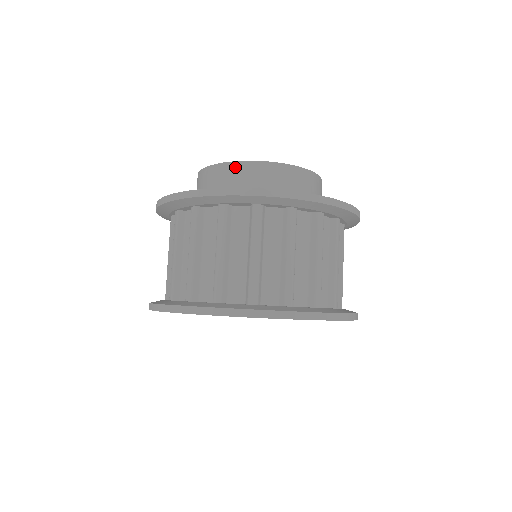
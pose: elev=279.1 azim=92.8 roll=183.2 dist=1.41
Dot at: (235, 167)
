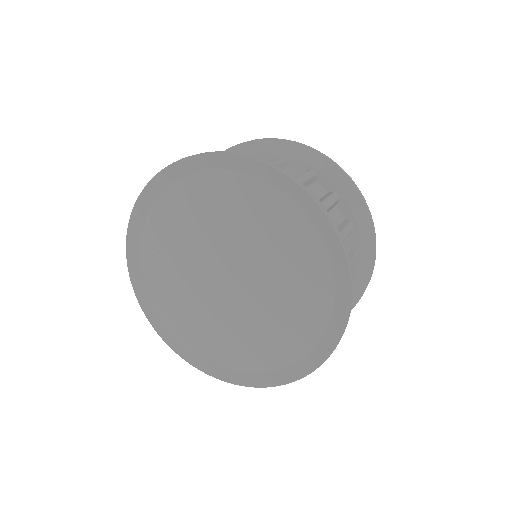
Dot at: occluded
